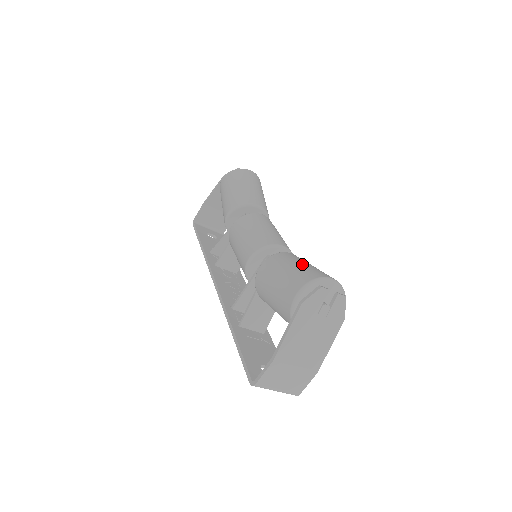
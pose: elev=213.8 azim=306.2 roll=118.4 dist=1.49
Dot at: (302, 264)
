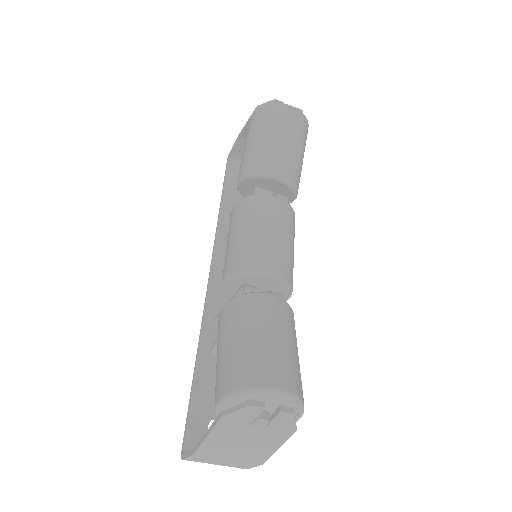
Dot at: (257, 338)
